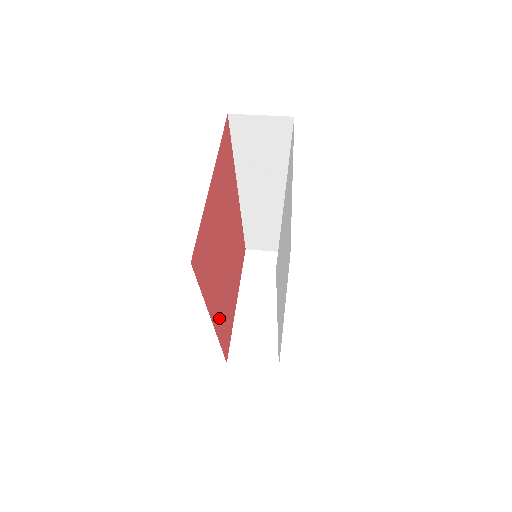
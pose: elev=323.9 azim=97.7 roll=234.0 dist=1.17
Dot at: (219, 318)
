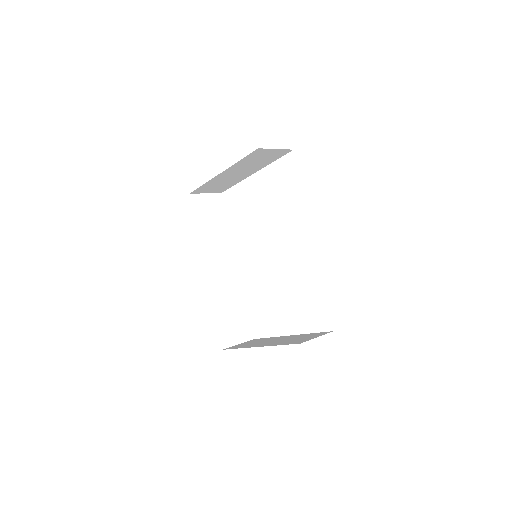
Dot at: occluded
